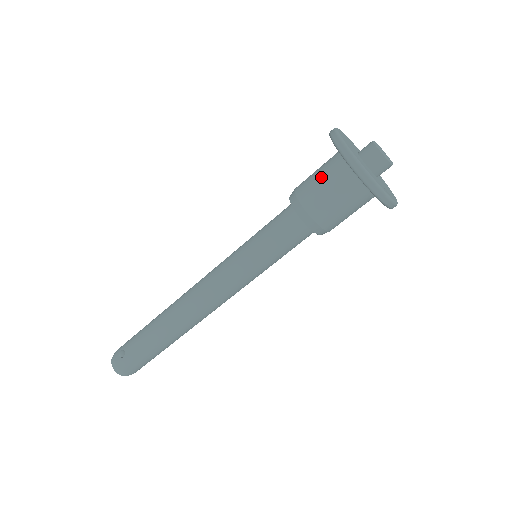
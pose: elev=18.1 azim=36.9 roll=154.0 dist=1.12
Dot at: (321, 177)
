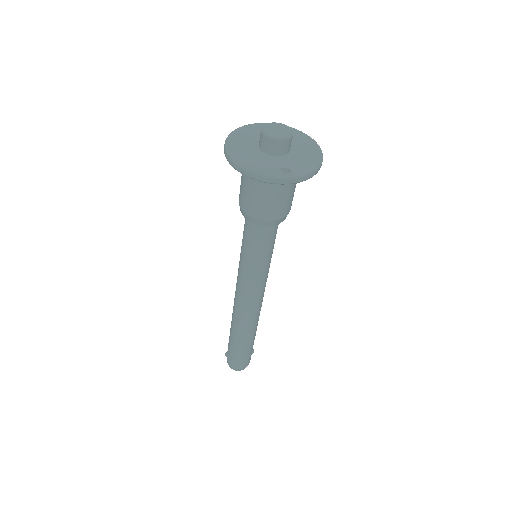
Dot at: (241, 179)
